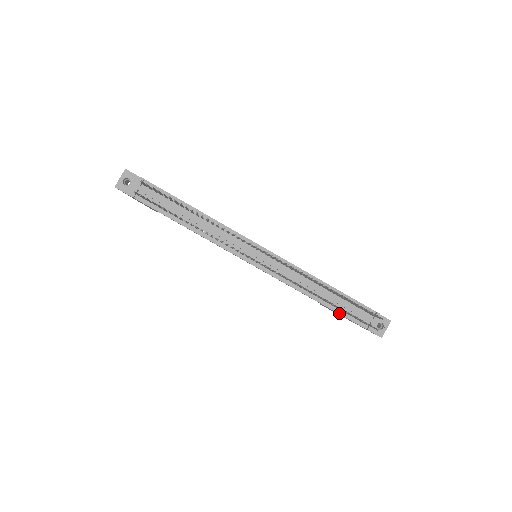
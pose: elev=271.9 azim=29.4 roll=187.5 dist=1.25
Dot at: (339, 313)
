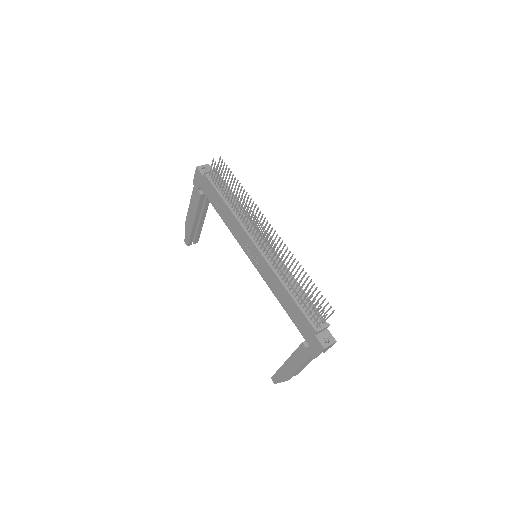
Dot at: (300, 308)
